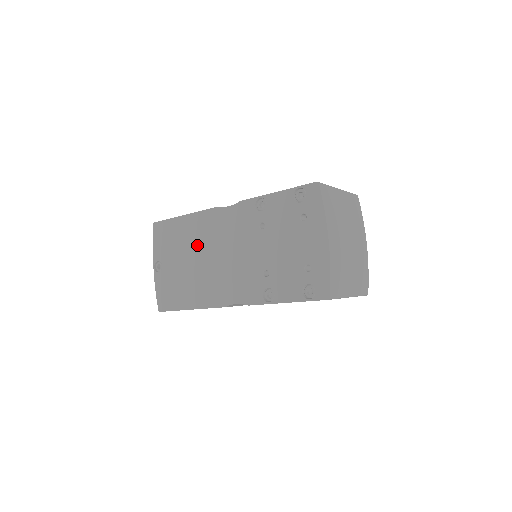
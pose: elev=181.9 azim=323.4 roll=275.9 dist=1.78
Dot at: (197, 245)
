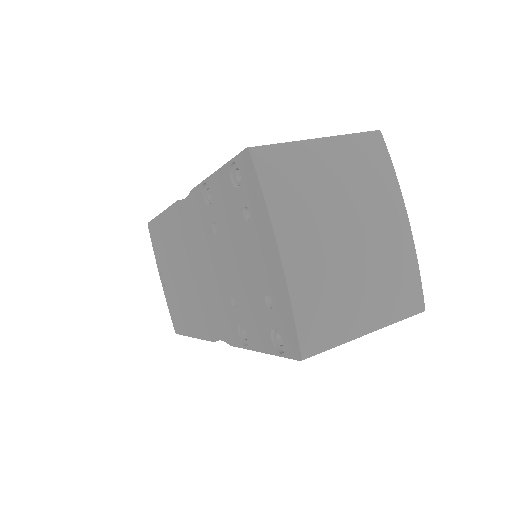
Dot at: (177, 254)
